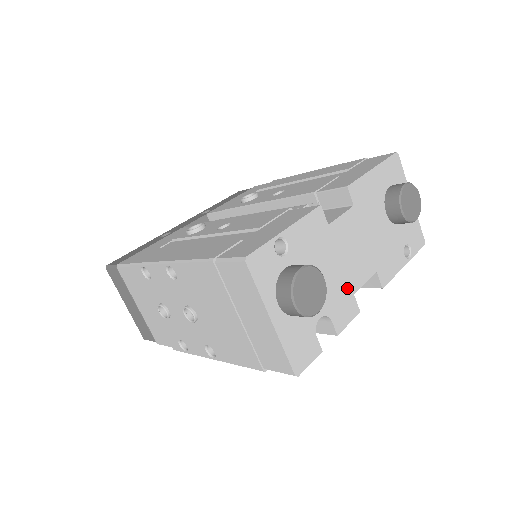
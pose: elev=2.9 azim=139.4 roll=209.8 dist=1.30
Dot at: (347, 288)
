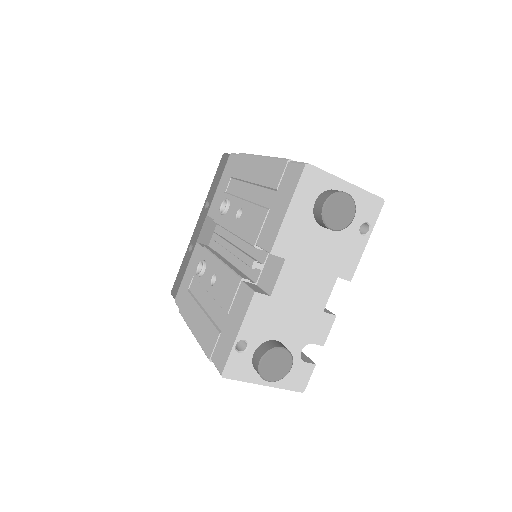
Dot at: (314, 314)
